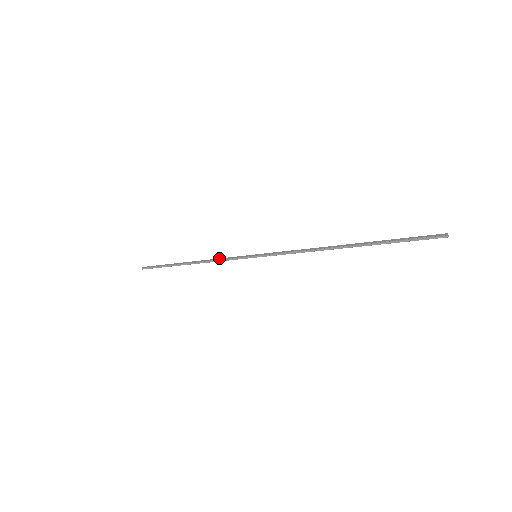
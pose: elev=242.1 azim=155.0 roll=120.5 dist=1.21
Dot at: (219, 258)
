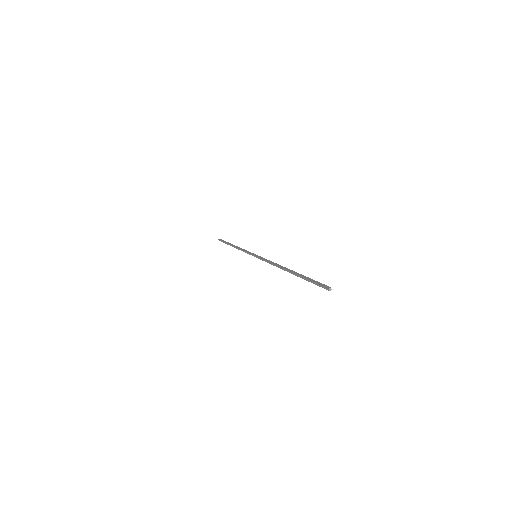
Dot at: (244, 249)
